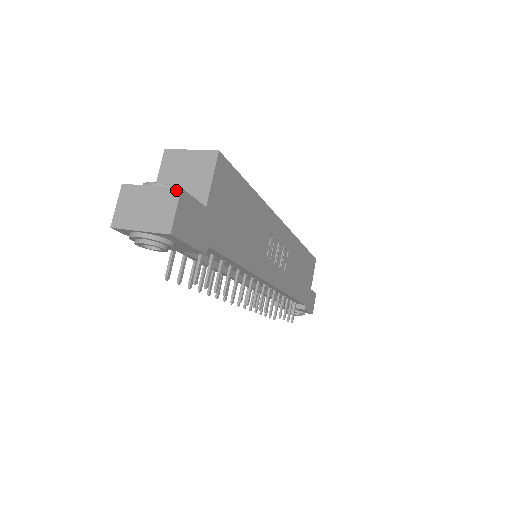
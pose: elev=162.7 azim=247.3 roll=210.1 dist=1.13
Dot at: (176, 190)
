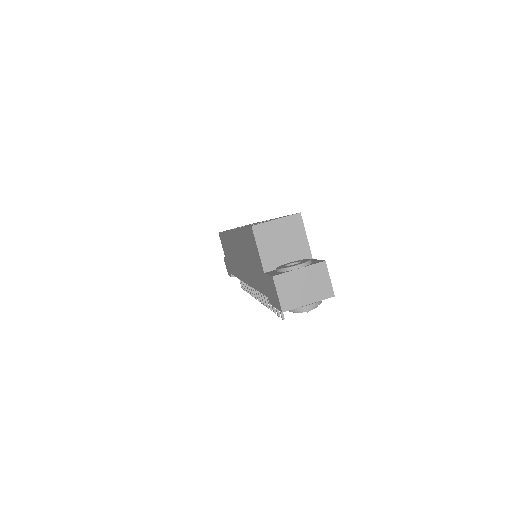
Dot at: (322, 264)
